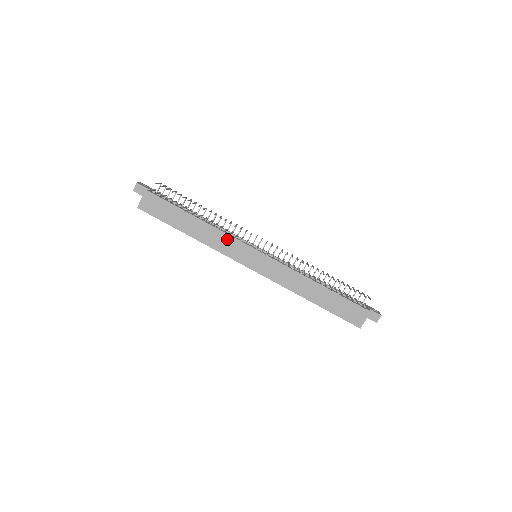
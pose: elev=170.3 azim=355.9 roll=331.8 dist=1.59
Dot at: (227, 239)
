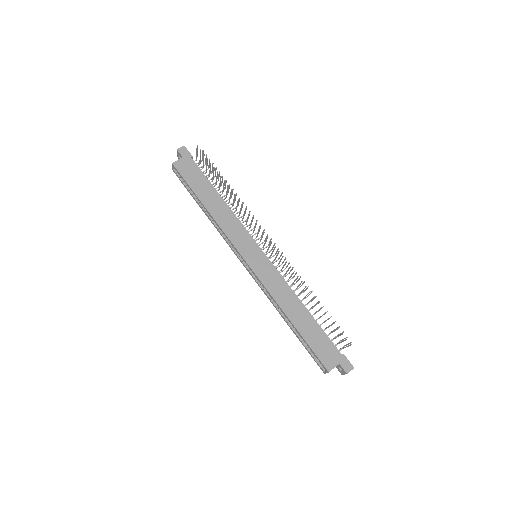
Dot at: (238, 226)
